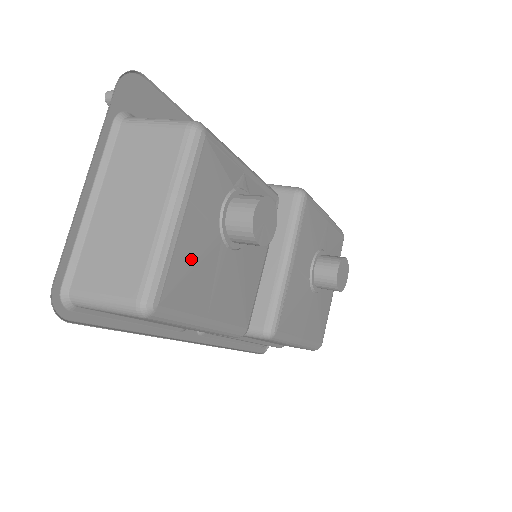
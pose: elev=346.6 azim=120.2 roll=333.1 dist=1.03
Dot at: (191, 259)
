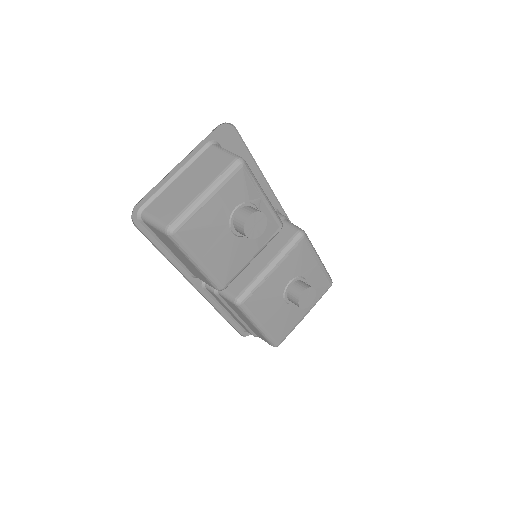
Dot at: (205, 222)
